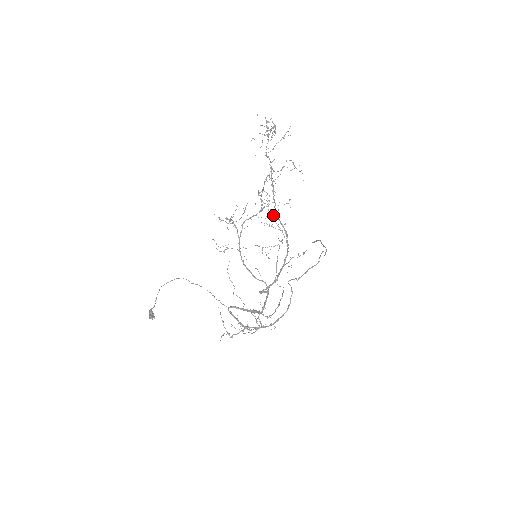
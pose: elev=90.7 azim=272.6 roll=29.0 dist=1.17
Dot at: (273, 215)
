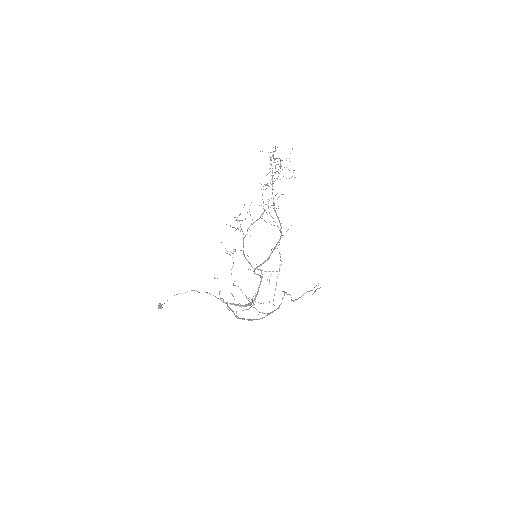
Dot at: occluded
